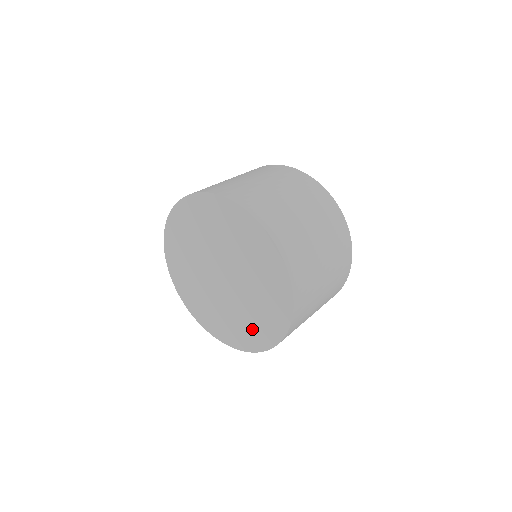
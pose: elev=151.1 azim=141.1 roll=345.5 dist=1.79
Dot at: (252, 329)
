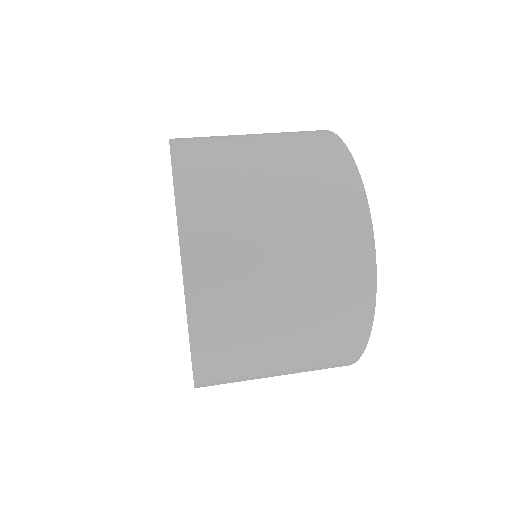
Dot at: occluded
